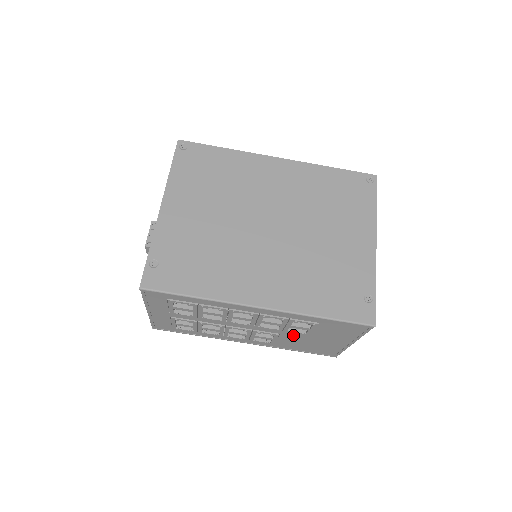
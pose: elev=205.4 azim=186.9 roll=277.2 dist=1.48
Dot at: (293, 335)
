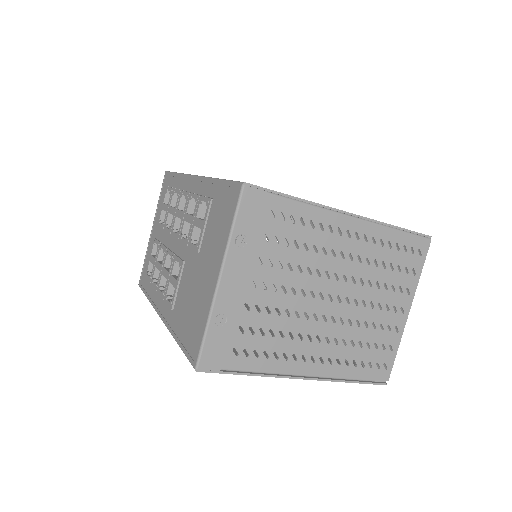
Dot at: (191, 263)
